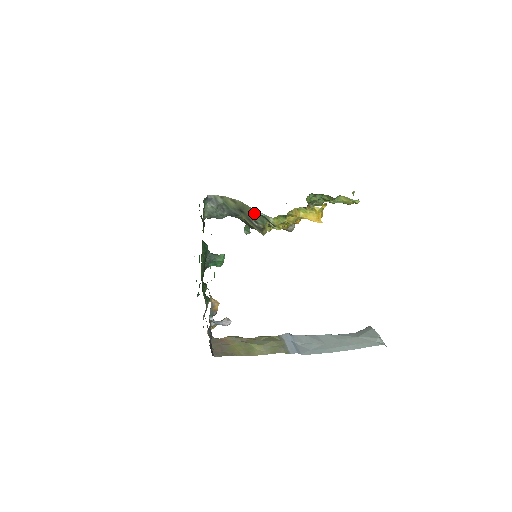
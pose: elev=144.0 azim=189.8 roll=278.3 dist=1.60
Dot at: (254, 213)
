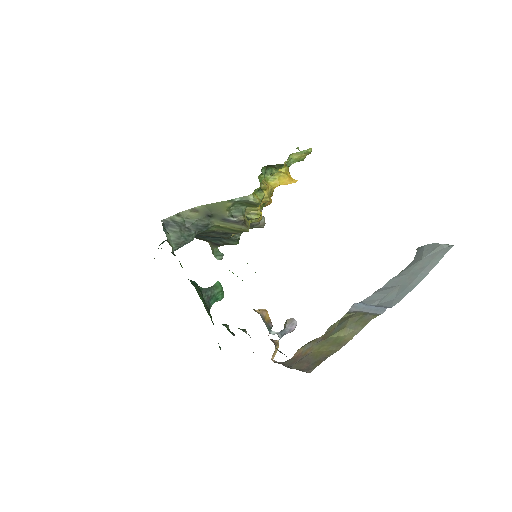
Dot at: (226, 205)
